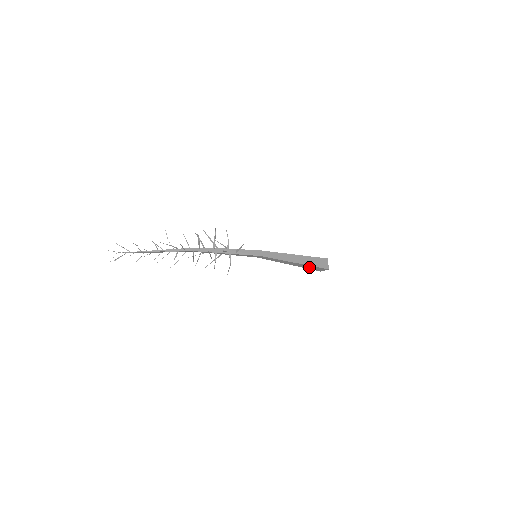
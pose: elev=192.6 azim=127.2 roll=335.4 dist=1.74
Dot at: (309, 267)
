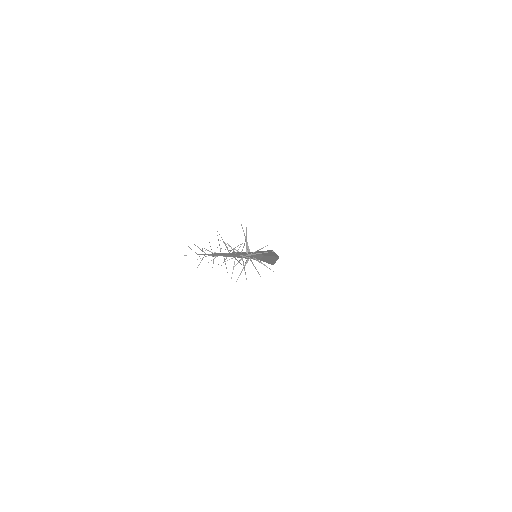
Dot at: occluded
